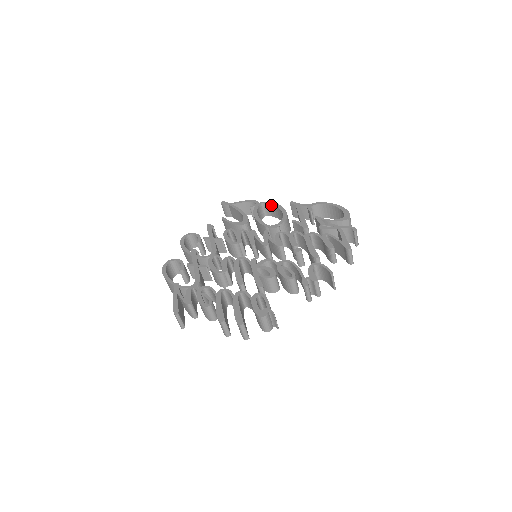
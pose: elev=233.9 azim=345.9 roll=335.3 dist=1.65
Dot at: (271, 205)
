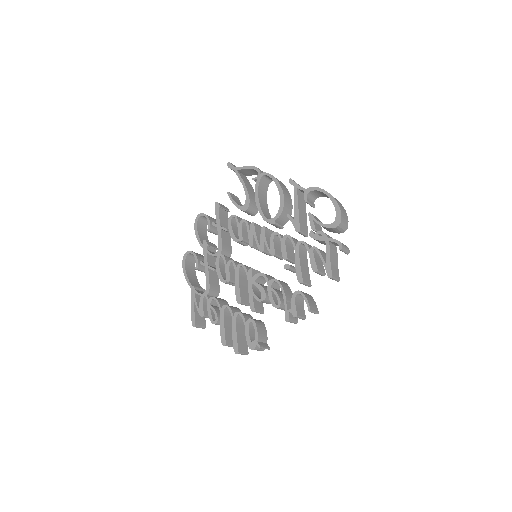
Dot at: (272, 179)
